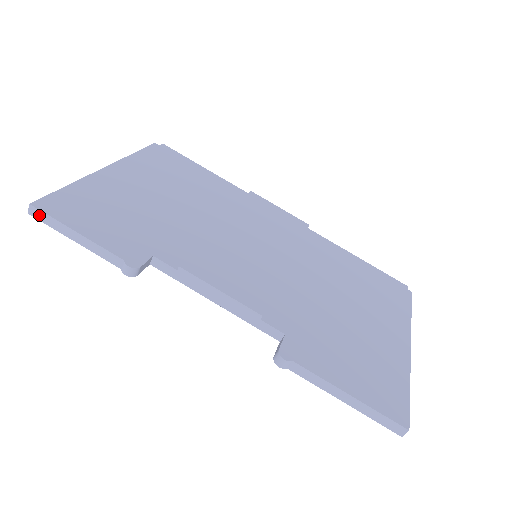
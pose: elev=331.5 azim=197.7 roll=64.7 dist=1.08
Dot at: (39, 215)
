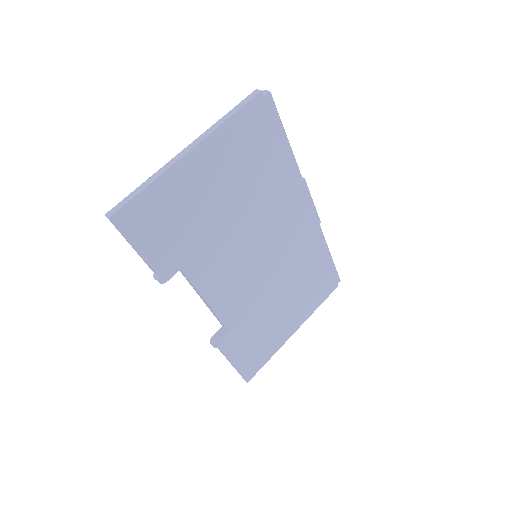
Dot at: (113, 224)
